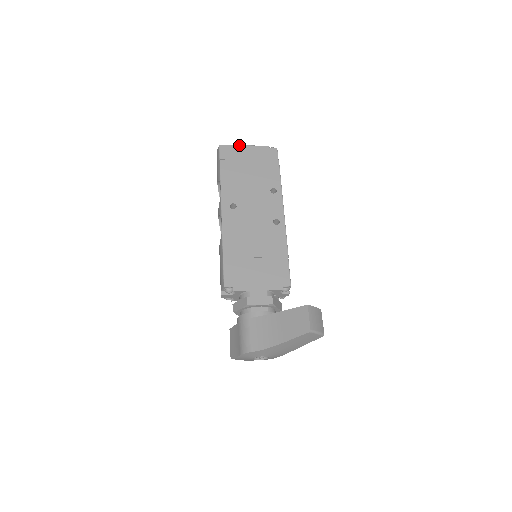
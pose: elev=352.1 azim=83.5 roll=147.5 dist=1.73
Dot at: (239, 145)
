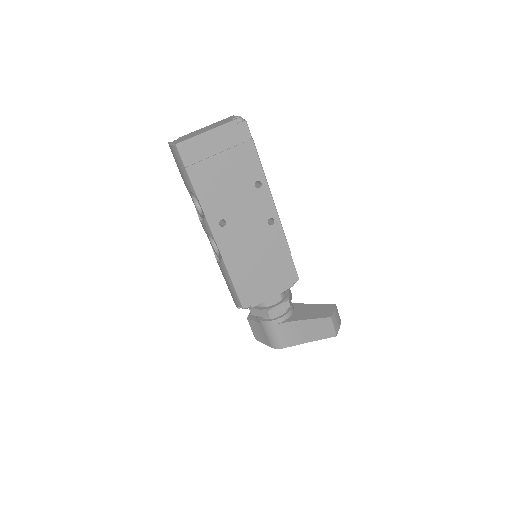
Dot at: (199, 134)
